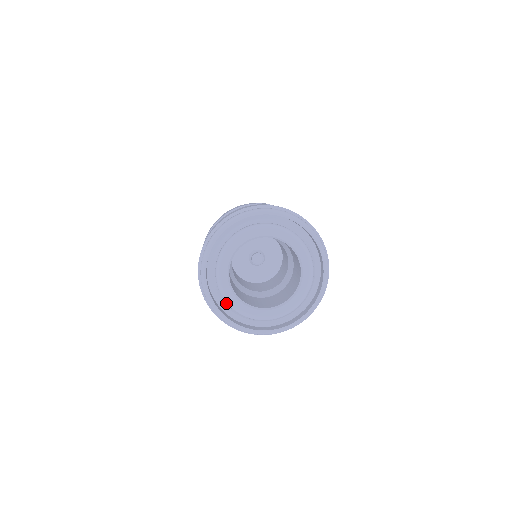
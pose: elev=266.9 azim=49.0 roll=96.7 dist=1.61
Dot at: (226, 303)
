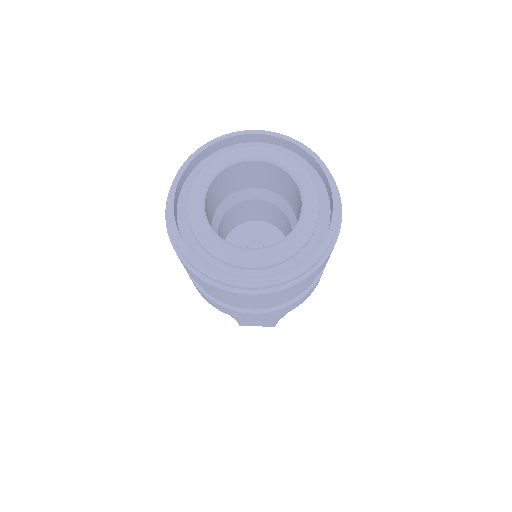
Dot at: occluded
